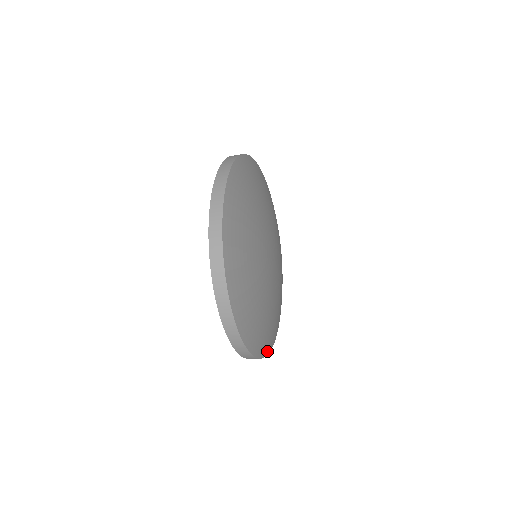
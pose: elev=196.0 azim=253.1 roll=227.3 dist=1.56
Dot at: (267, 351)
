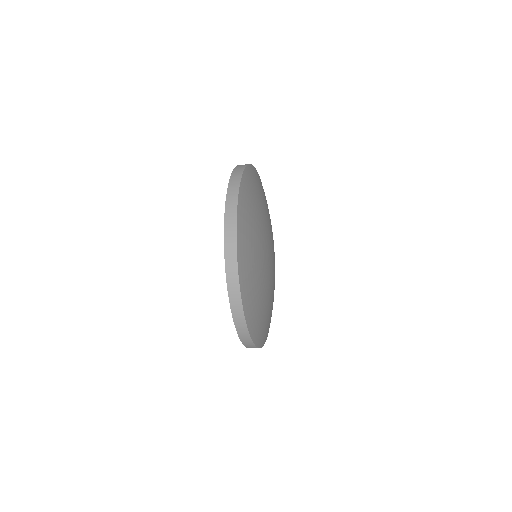
Dot at: (263, 342)
